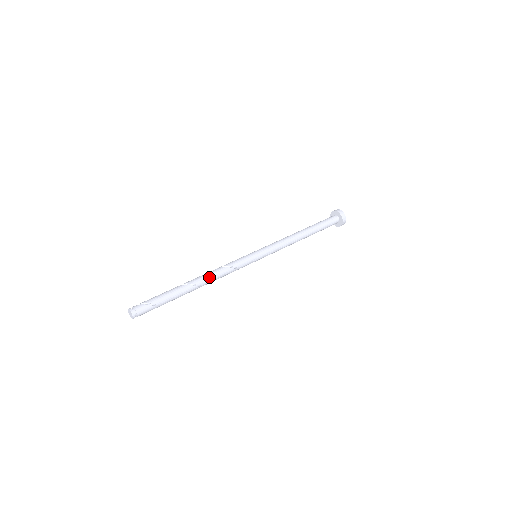
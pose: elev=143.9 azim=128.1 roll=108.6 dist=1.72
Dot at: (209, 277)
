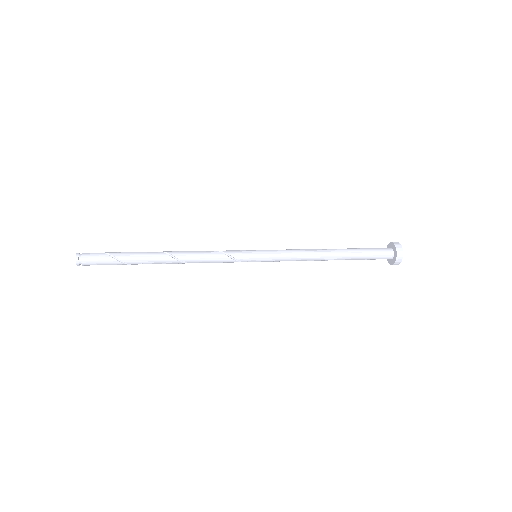
Dot at: (182, 251)
